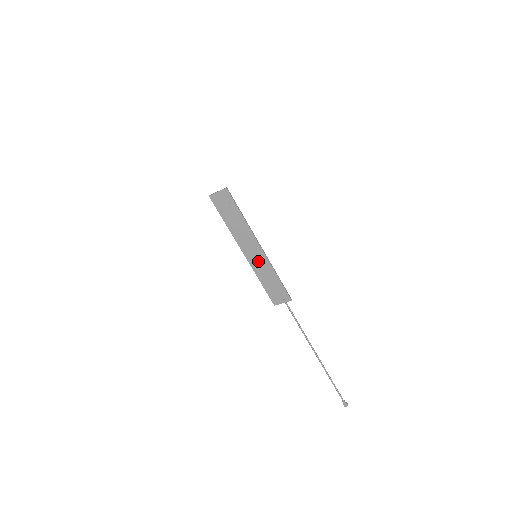
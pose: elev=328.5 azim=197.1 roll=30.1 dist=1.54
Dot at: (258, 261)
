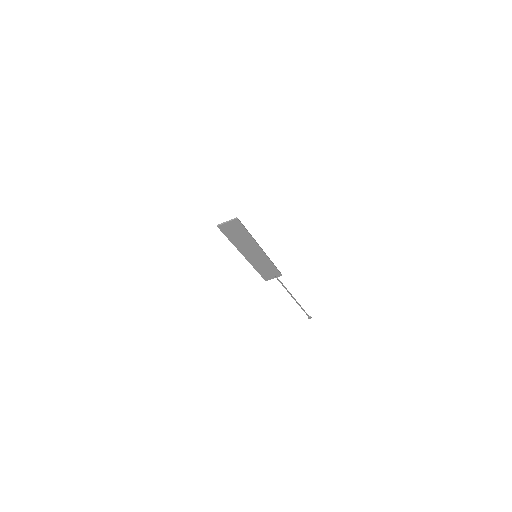
Dot at: (258, 259)
